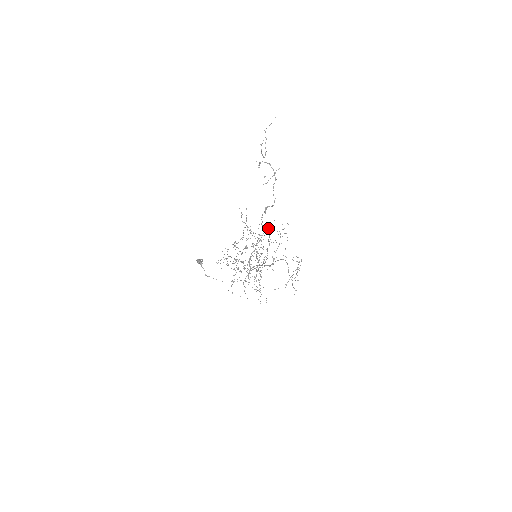
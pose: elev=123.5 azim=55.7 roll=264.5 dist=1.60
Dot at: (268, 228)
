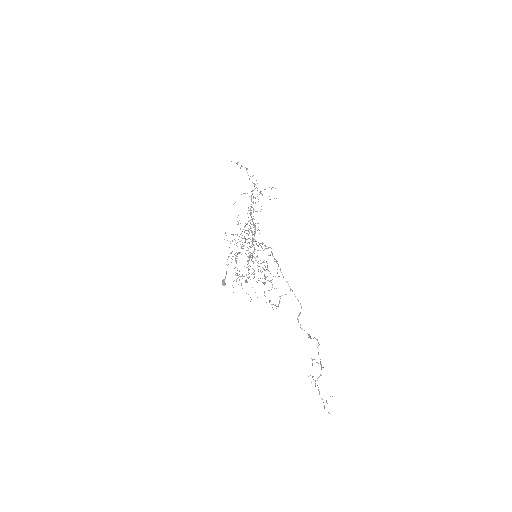
Dot at: occluded
